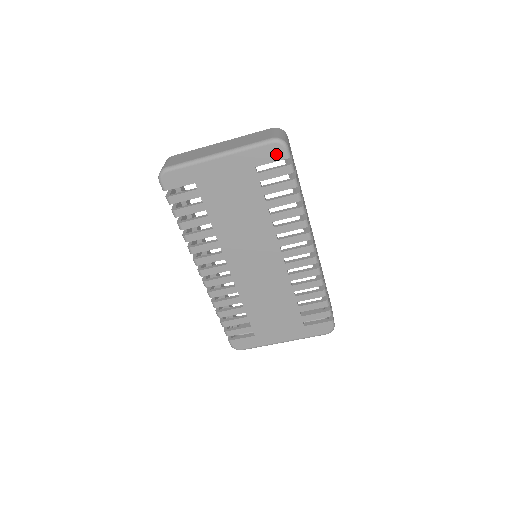
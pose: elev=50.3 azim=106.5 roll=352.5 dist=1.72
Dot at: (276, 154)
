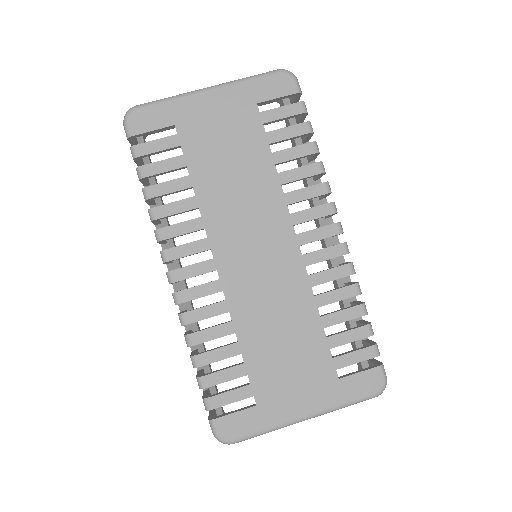
Dot at: (284, 87)
